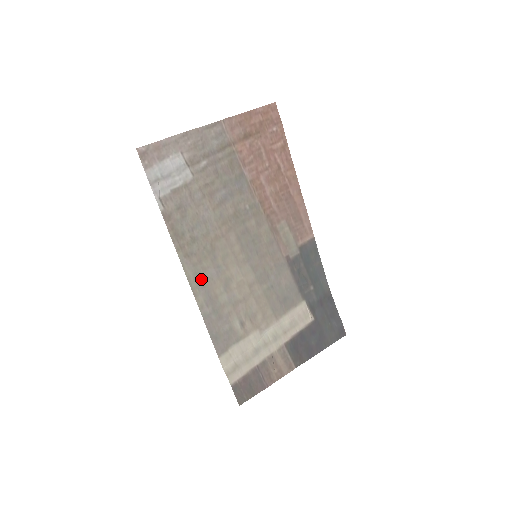
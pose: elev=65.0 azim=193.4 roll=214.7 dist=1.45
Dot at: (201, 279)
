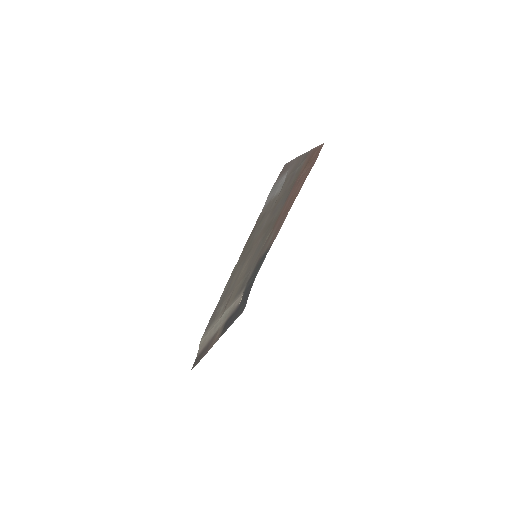
Dot at: (234, 273)
